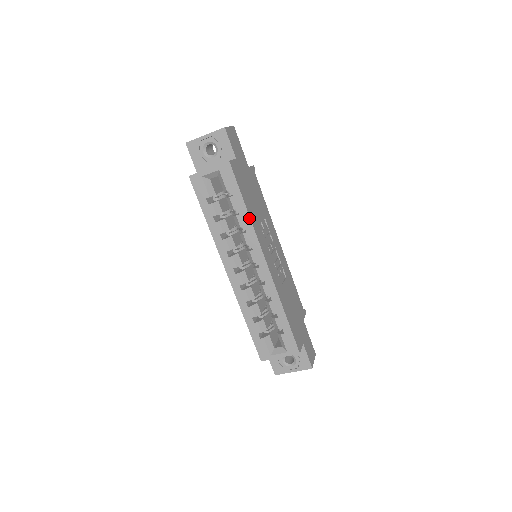
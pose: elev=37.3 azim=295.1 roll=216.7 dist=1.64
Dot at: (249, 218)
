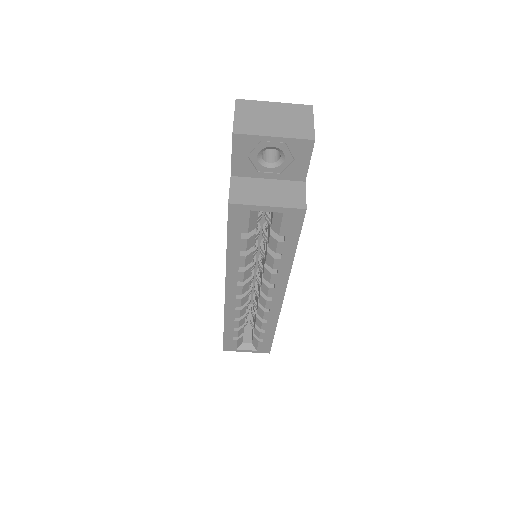
Dot at: (291, 265)
